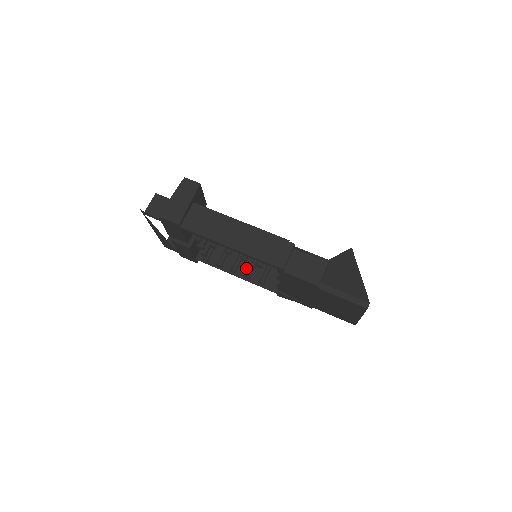
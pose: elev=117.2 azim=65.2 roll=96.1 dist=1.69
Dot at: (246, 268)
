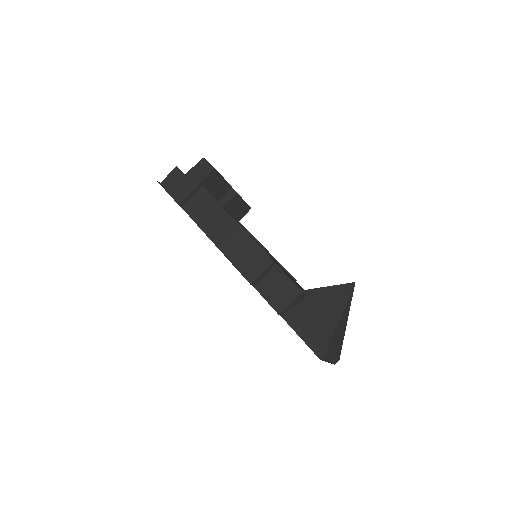
Dot at: occluded
